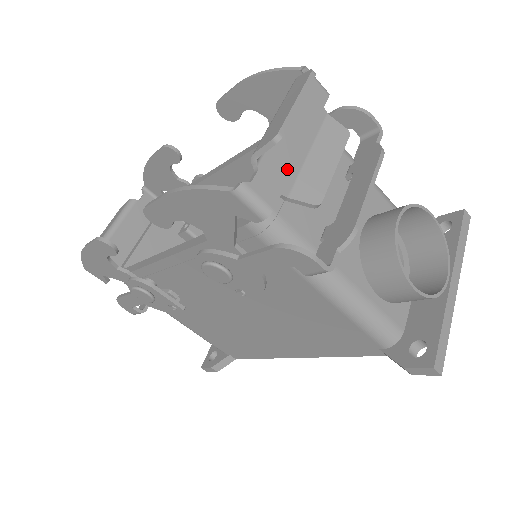
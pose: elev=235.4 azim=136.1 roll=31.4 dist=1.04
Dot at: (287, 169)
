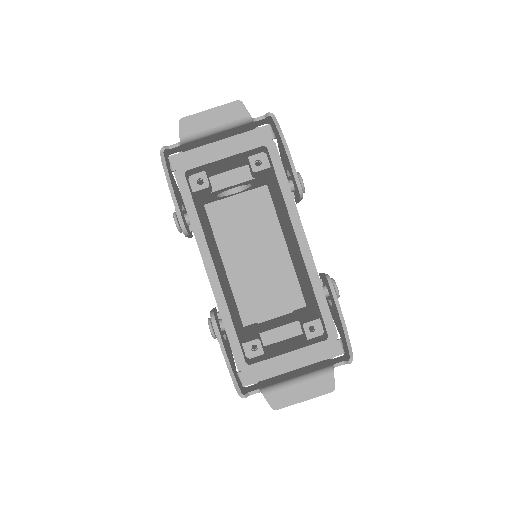
Dot at: occluded
